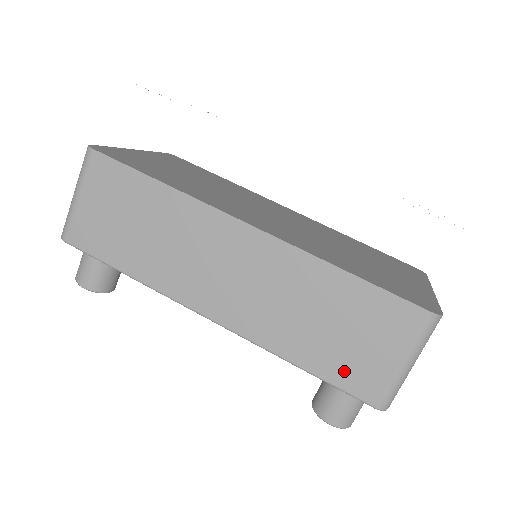
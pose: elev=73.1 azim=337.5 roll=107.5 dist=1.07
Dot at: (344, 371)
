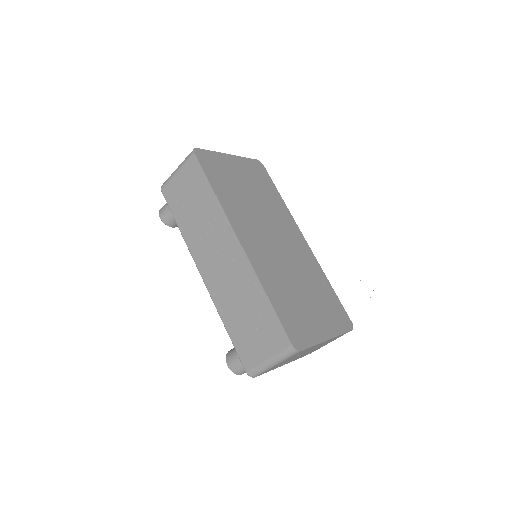
Dot at: (242, 344)
